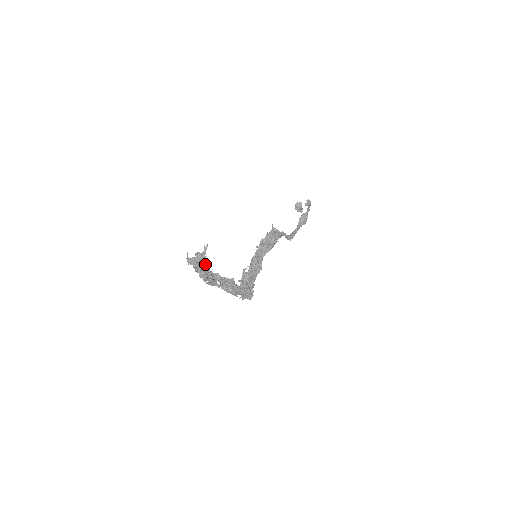
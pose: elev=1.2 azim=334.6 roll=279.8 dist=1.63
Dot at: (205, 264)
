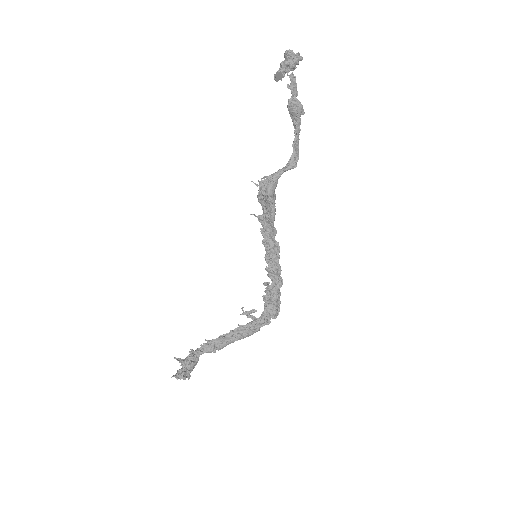
Dot at: (191, 366)
